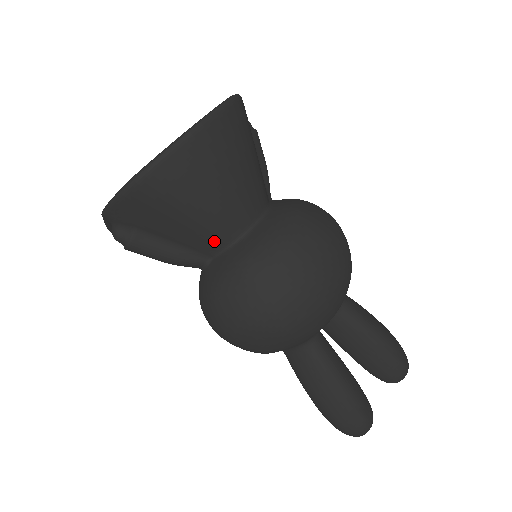
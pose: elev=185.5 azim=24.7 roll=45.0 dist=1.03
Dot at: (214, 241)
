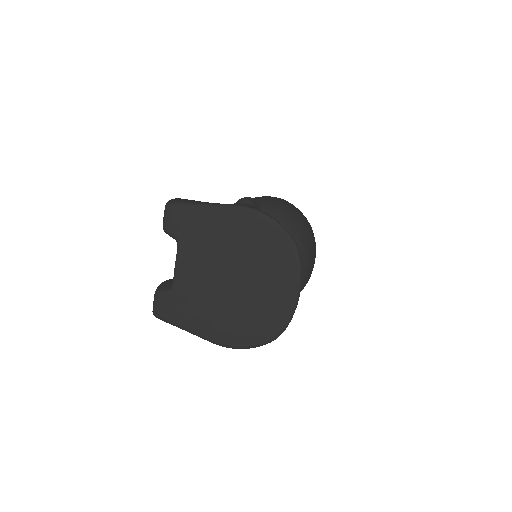
Dot at: occluded
